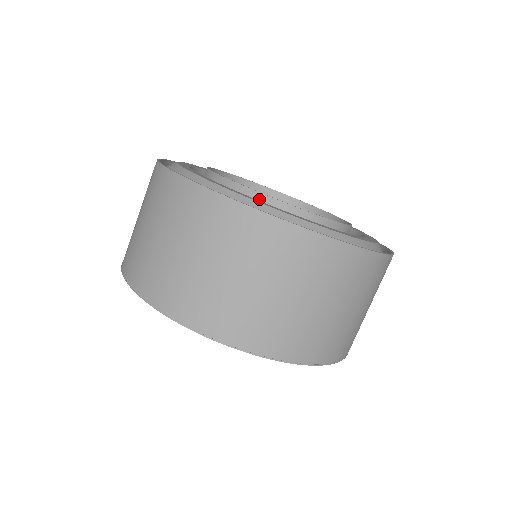
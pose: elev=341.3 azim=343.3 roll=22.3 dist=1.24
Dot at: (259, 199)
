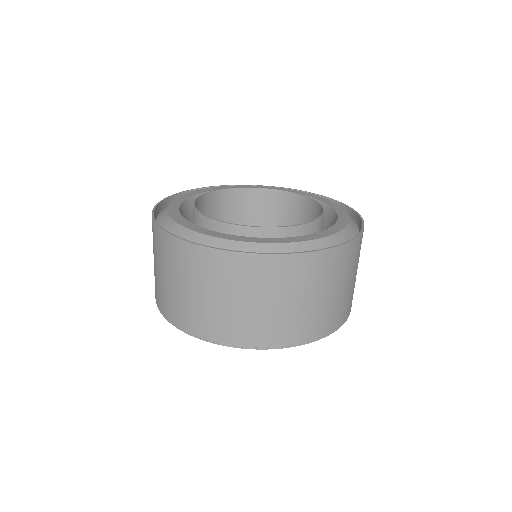
Dot at: (212, 224)
